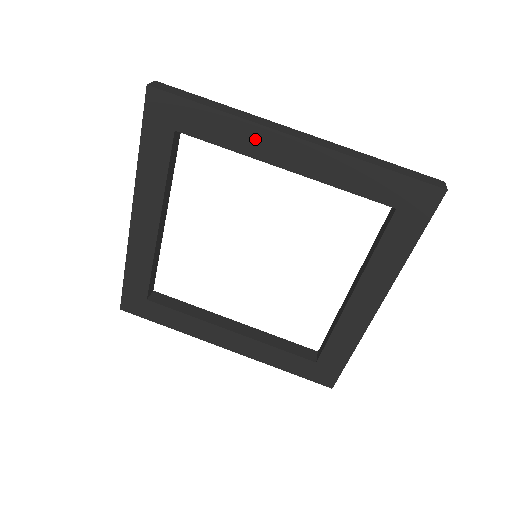
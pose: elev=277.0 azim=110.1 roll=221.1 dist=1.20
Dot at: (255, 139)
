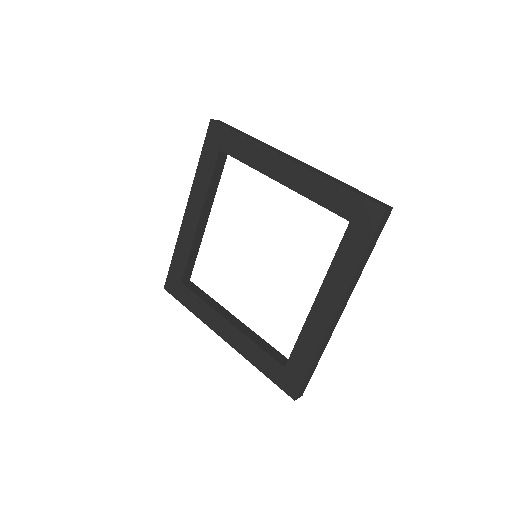
Dot at: (264, 158)
